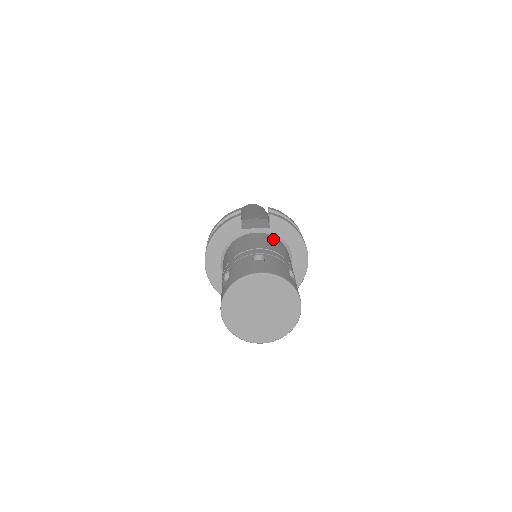
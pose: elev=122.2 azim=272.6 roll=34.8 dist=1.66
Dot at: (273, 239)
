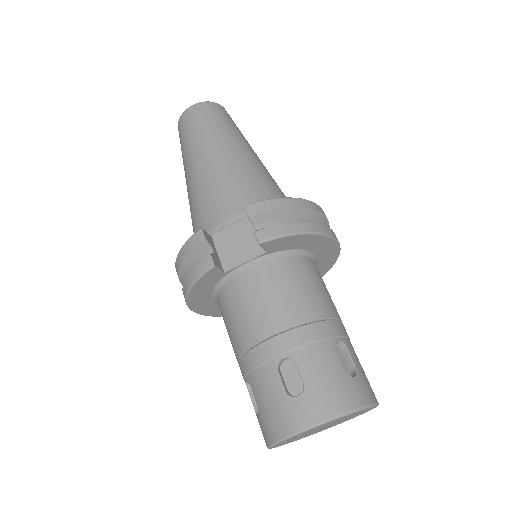
Dot at: (281, 272)
